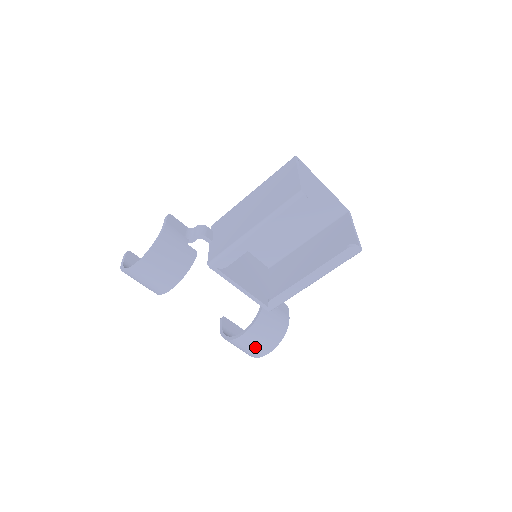
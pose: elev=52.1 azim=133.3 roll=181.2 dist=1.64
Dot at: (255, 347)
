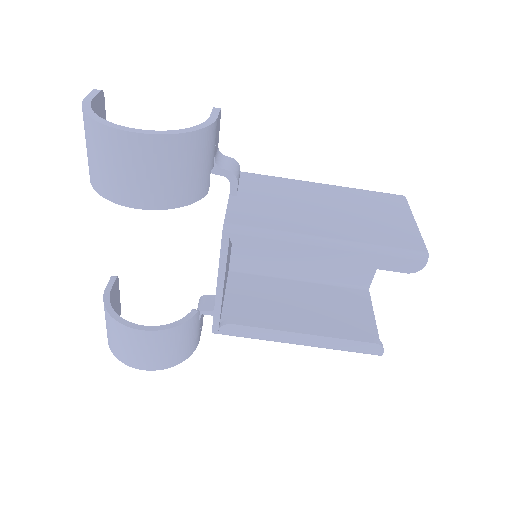
Dot at: (140, 353)
